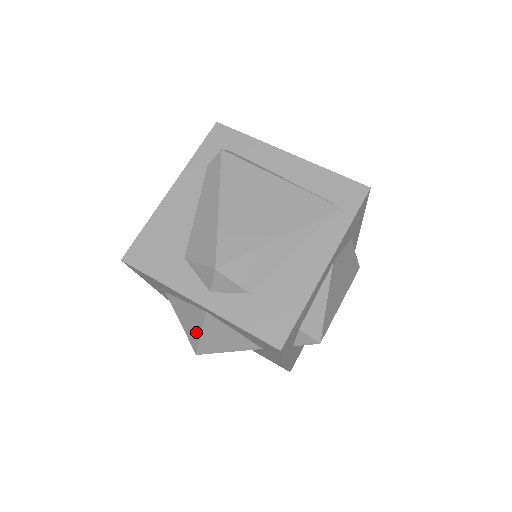
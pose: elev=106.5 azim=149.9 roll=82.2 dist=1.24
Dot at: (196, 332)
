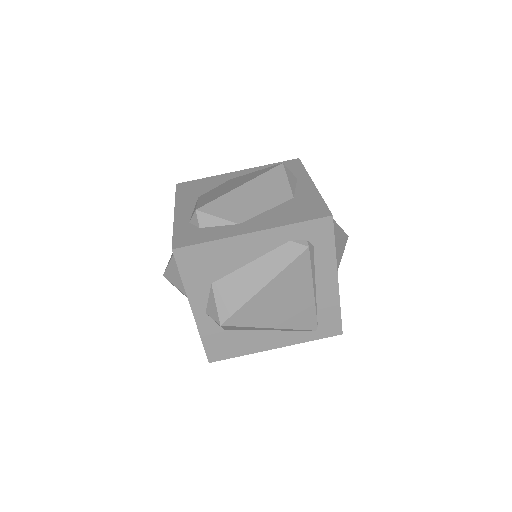
Dot at: (176, 282)
